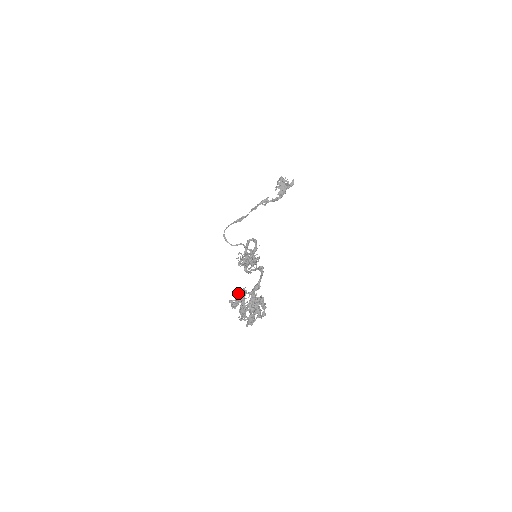
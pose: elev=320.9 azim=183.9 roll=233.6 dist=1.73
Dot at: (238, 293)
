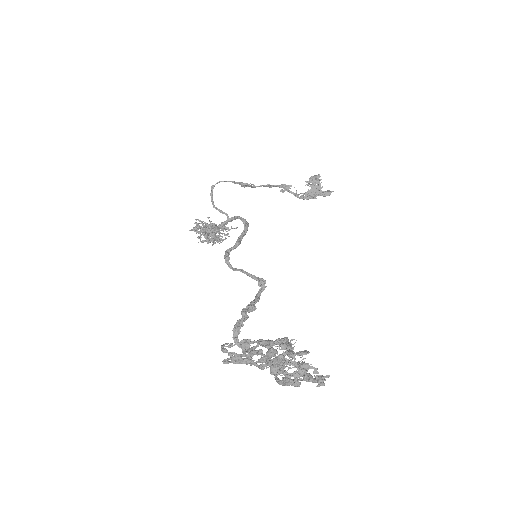
Dot at: (301, 354)
